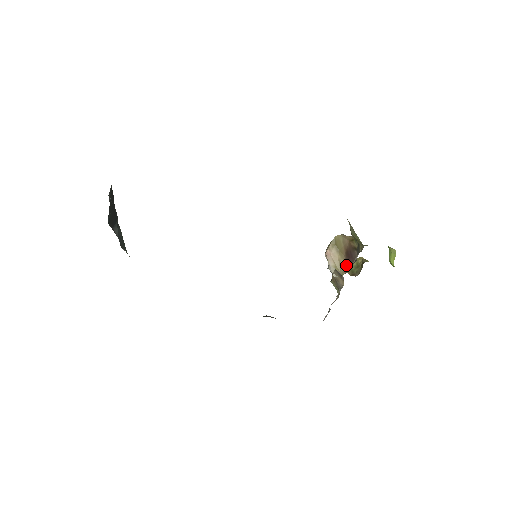
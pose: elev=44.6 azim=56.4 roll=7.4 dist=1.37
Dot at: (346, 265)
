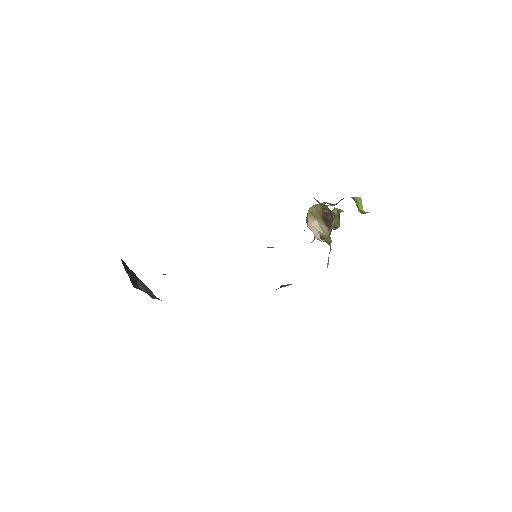
Dot at: (327, 228)
